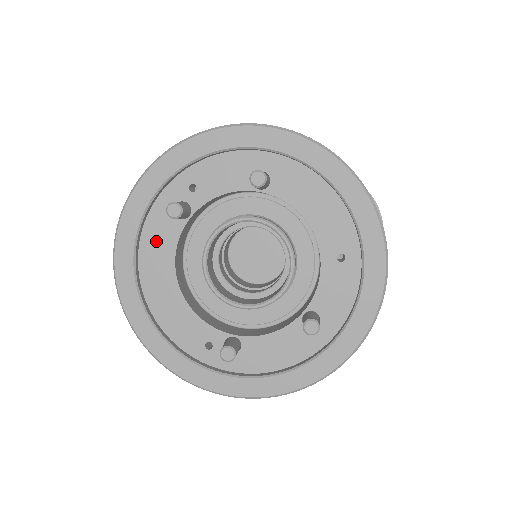
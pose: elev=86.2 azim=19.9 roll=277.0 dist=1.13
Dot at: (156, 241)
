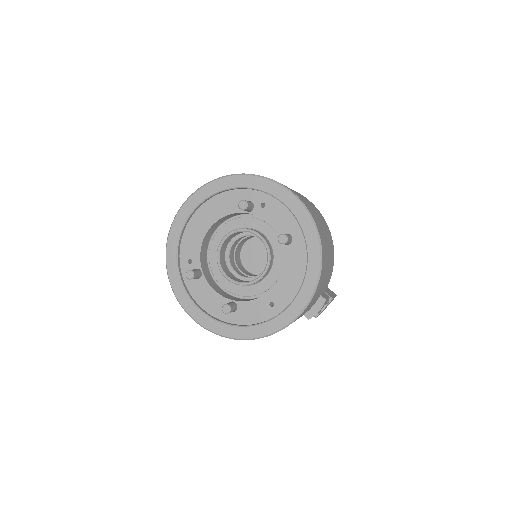
Dot at: (225, 202)
